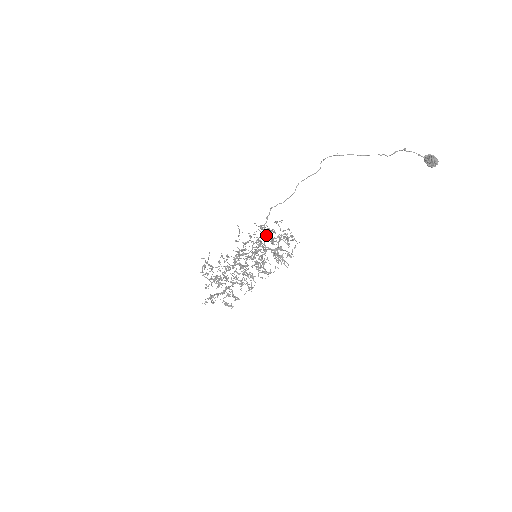
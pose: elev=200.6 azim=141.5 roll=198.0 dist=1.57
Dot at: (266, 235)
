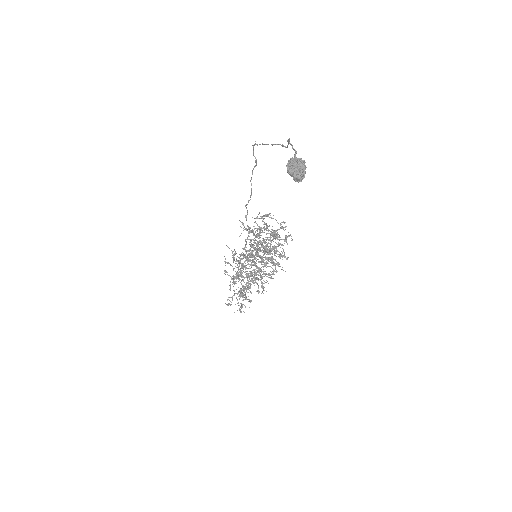
Dot at: (259, 232)
